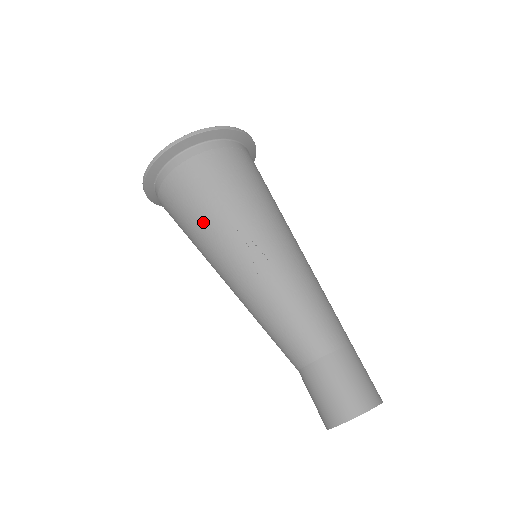
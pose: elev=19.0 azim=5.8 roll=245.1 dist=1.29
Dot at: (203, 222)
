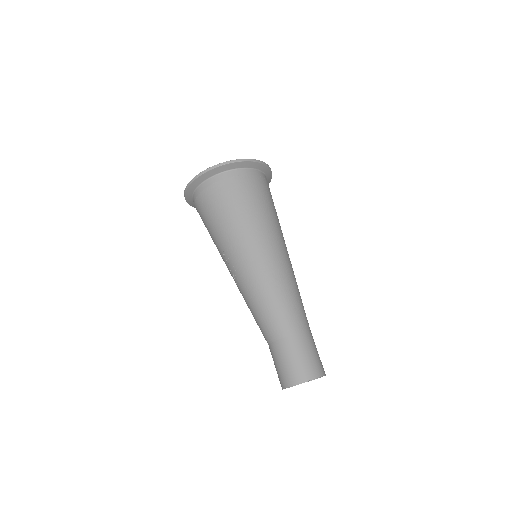
Dot at: occluded
